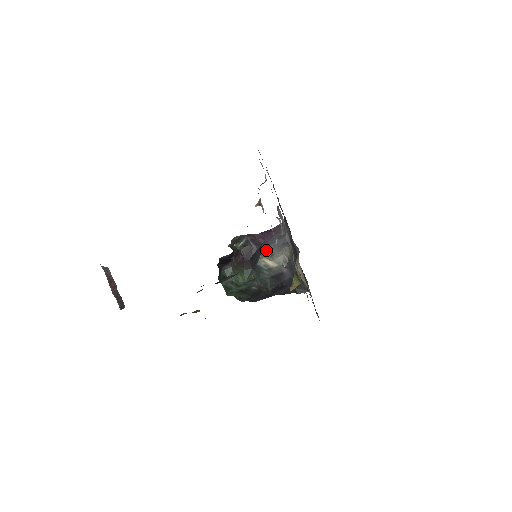
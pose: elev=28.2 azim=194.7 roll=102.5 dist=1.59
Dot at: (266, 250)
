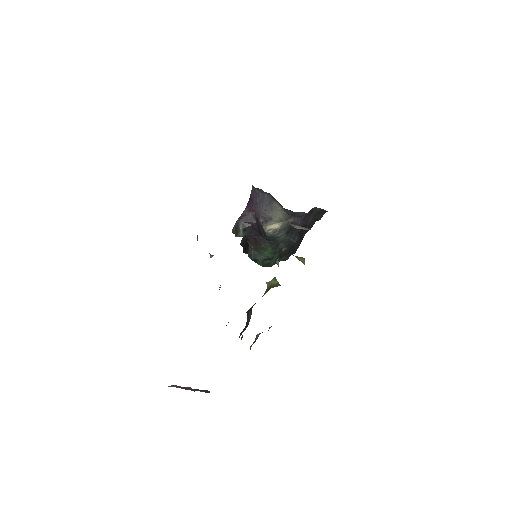
Dot at: (263, 219)
